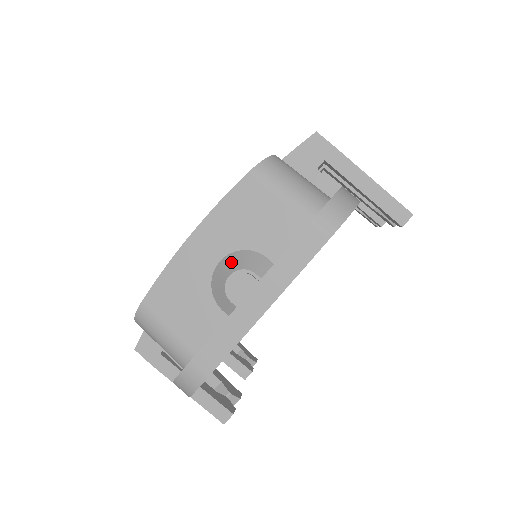
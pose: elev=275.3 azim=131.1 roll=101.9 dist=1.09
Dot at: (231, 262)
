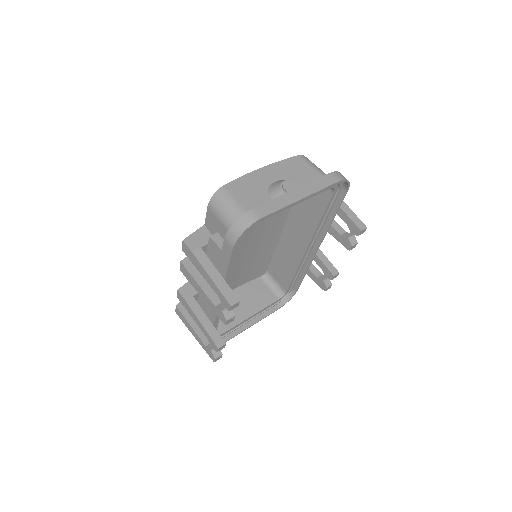
Dot at: (284, 180)
